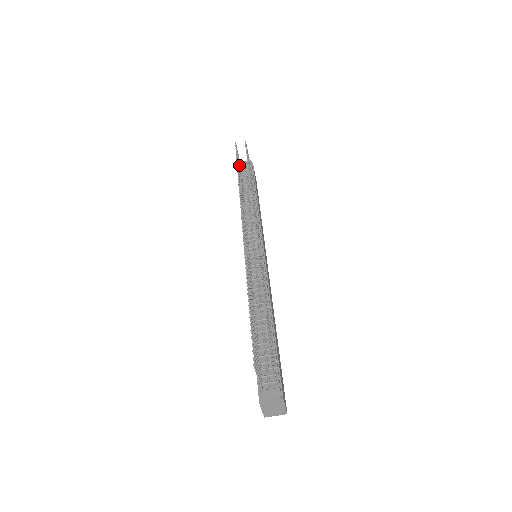
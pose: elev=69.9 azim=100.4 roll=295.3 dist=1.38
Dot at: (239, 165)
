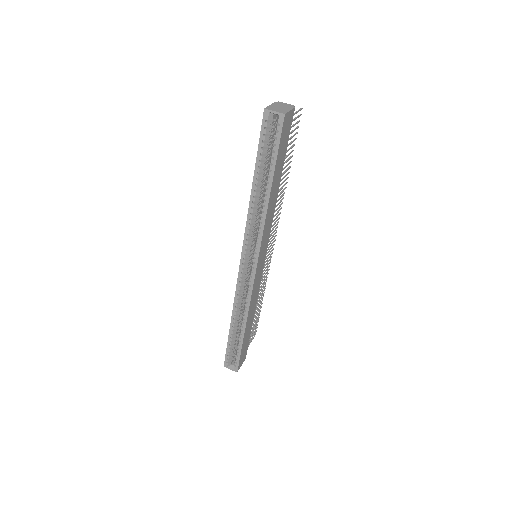
Dot at: occluded
